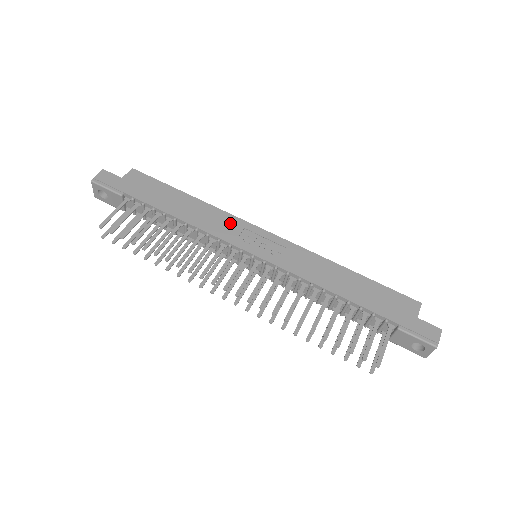
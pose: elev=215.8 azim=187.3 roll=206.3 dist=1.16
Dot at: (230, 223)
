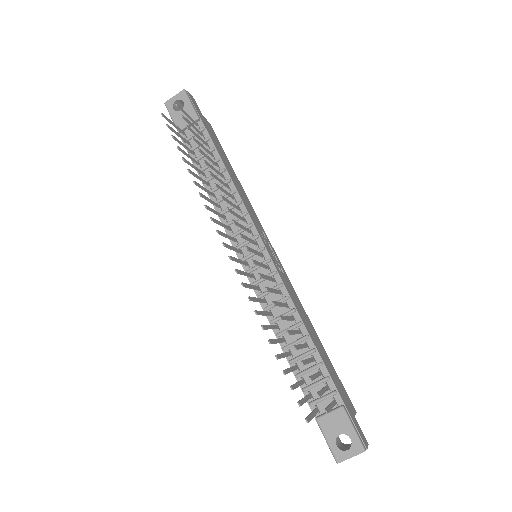
Dot at: (256, 218)
